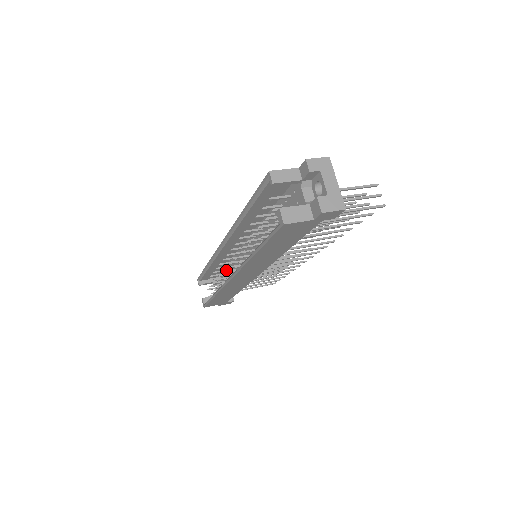
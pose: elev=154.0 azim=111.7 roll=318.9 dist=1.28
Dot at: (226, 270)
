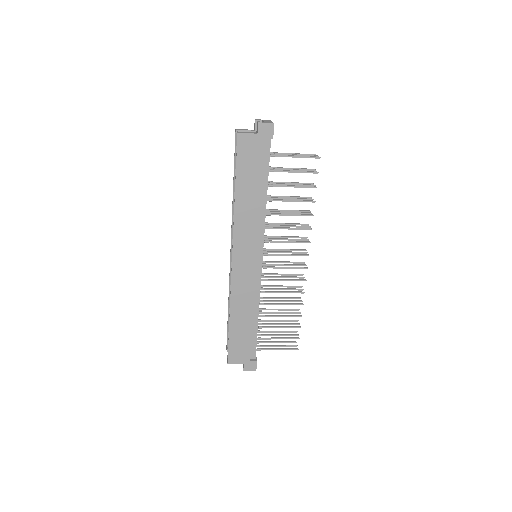
Dot at: occluded
